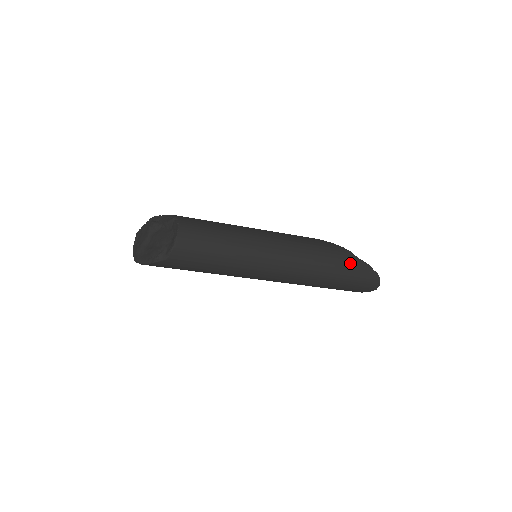
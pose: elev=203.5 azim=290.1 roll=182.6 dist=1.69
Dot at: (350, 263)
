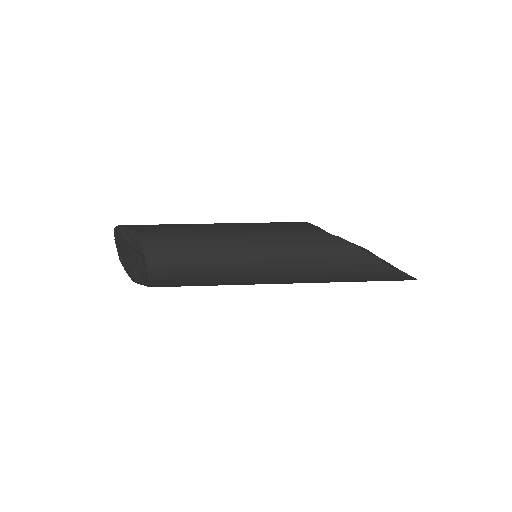
Dot at: (375, 274)
